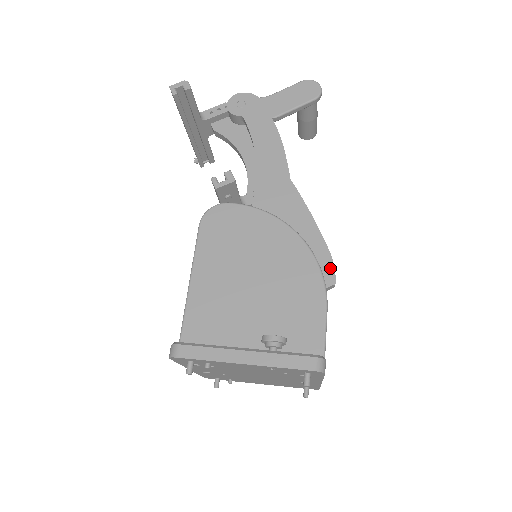
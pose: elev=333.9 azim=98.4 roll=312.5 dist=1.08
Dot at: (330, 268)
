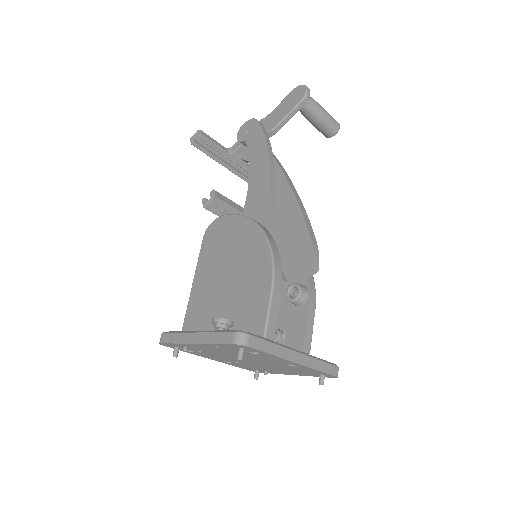
Dot at: (309, 253)
